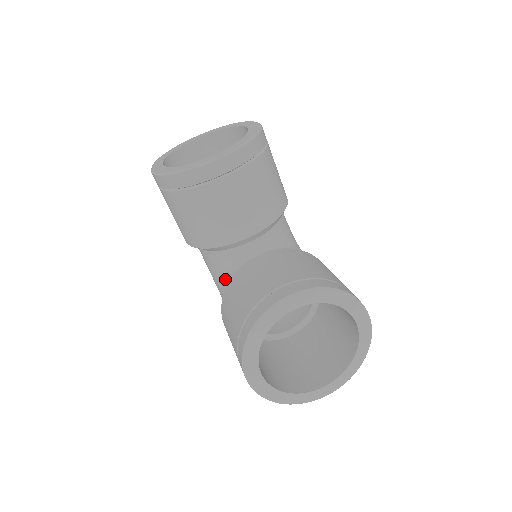
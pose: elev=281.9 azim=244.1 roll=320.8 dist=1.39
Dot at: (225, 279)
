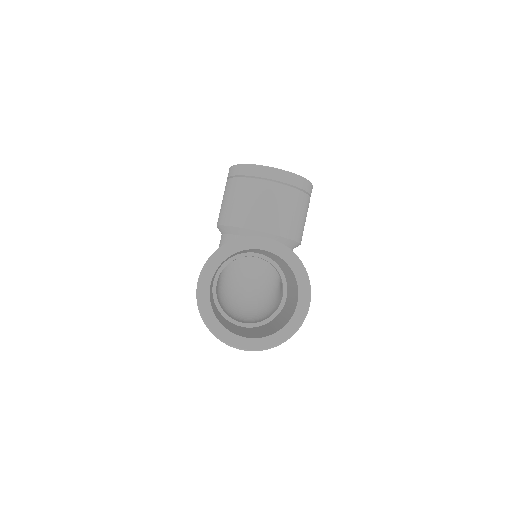
Dot at: occluded
